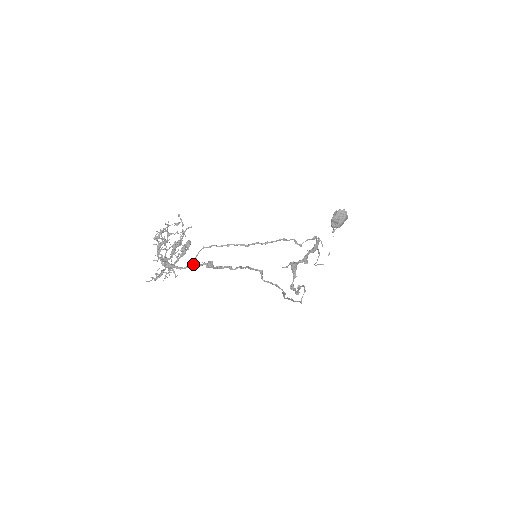
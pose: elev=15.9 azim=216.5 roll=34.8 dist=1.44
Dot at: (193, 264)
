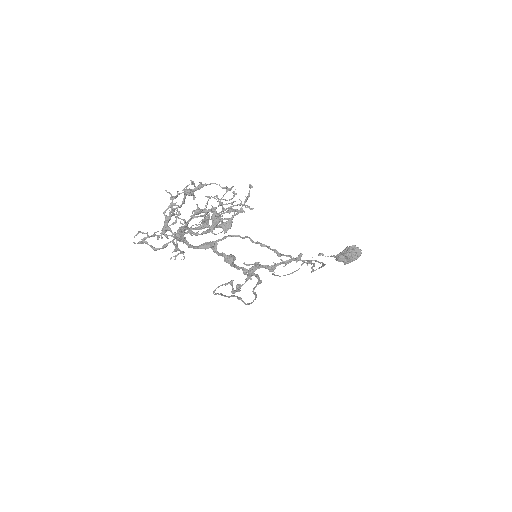
Dot at: (208, 247)
